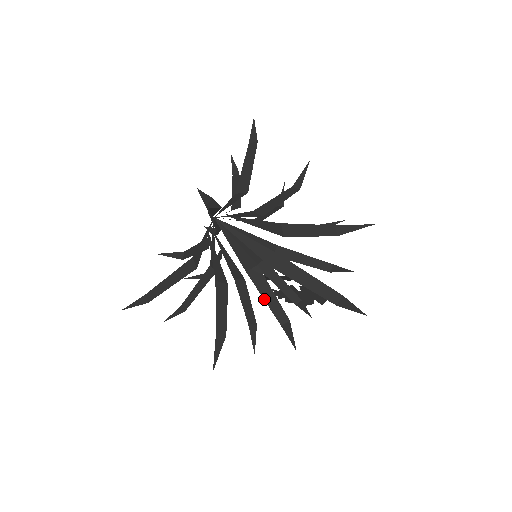
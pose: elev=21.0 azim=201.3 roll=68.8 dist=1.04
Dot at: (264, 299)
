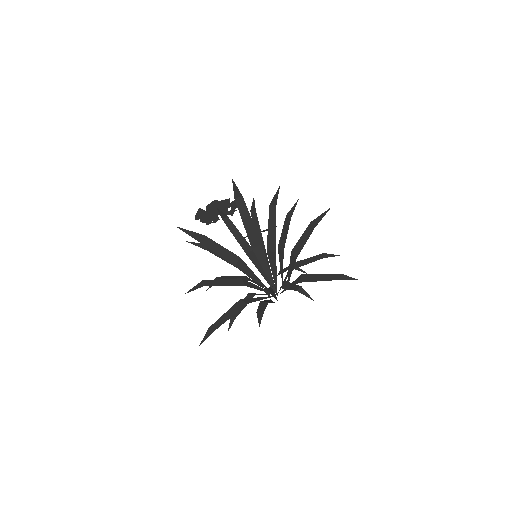
Dot at: (289, 289)
